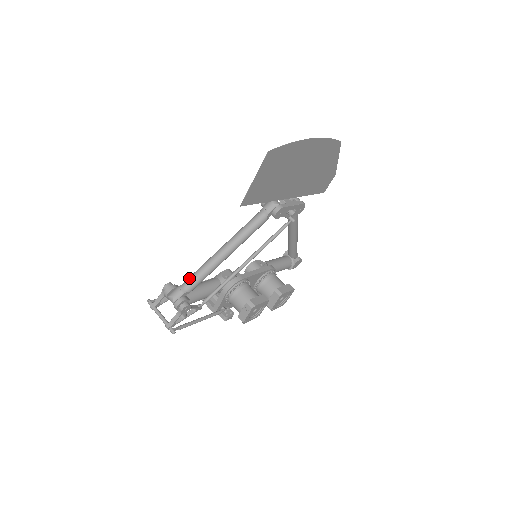
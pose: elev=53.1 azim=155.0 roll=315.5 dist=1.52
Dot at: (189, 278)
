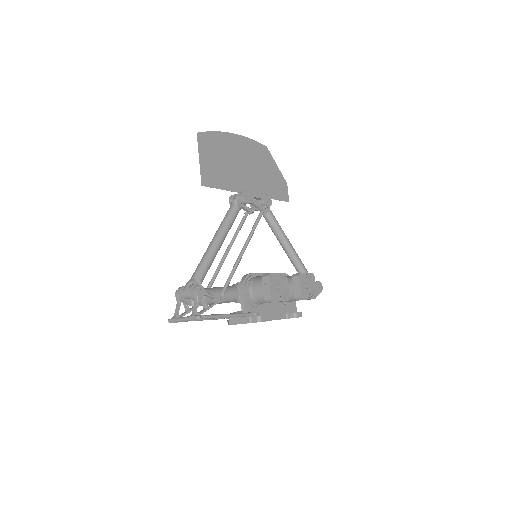
Dot at: (194, 272)
